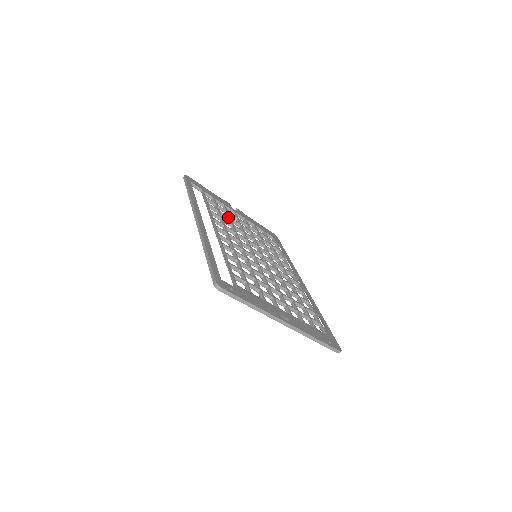
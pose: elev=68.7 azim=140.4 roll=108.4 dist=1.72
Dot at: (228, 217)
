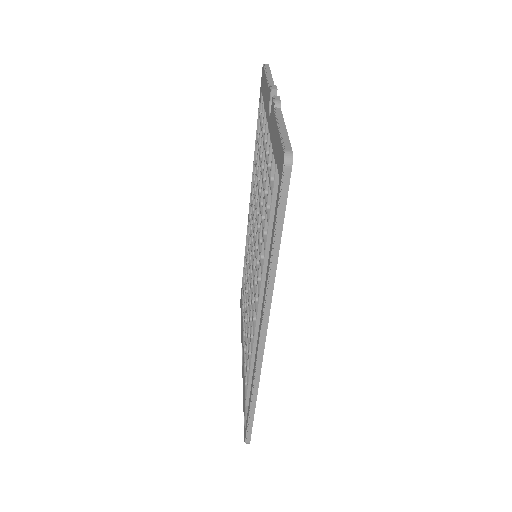
Dot at: occluded
